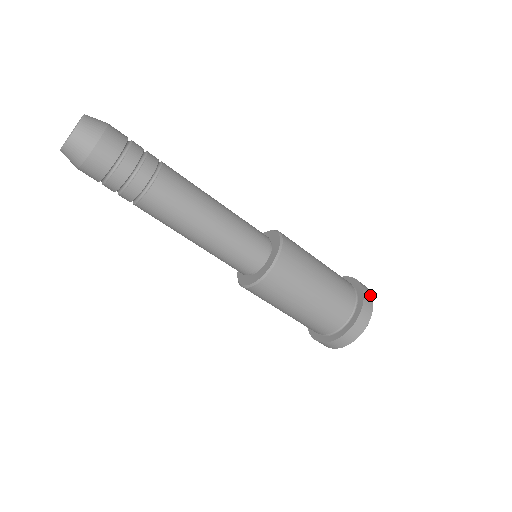
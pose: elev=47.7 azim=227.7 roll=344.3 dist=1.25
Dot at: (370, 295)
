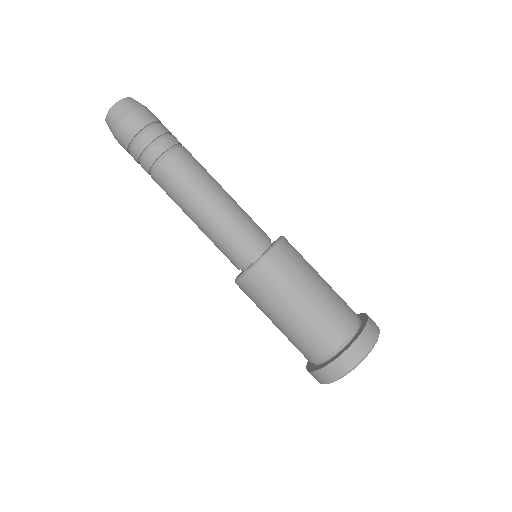
Dot at: (377, 328)
